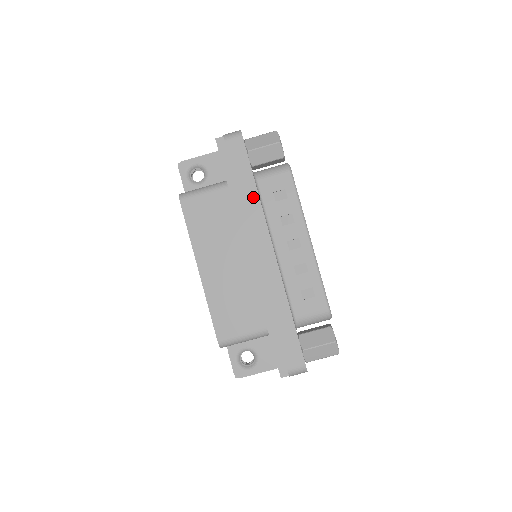
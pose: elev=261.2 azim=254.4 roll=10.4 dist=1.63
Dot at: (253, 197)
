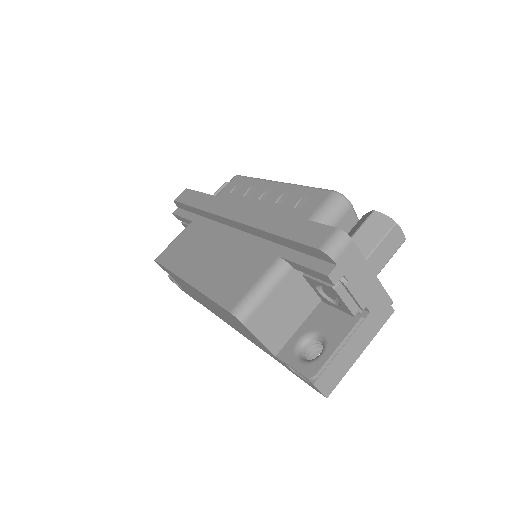
Dot at: (208, 200)
